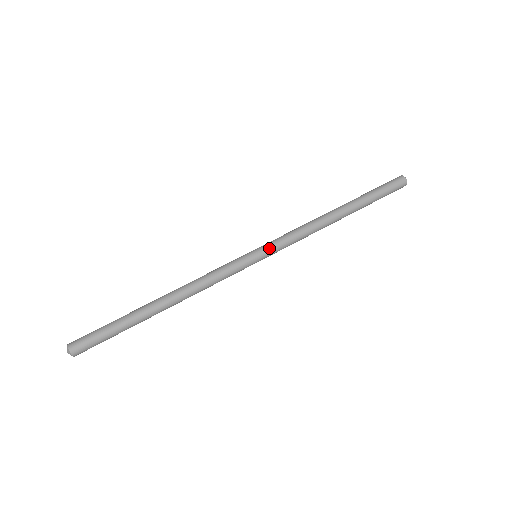
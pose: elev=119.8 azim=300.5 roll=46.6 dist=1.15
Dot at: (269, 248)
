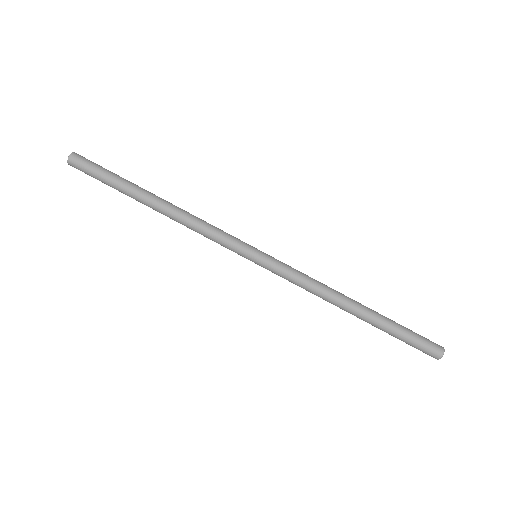
Dot at: (271, 260)
